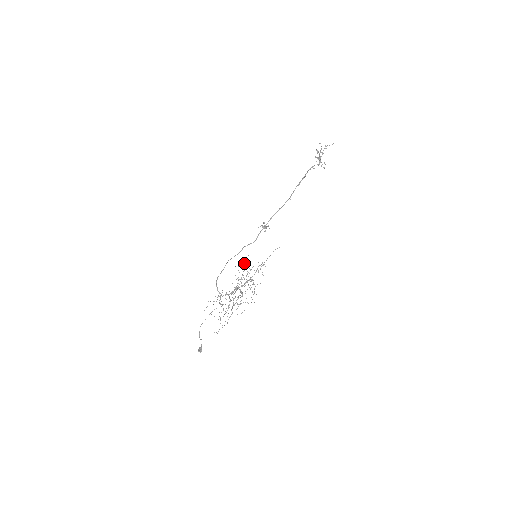
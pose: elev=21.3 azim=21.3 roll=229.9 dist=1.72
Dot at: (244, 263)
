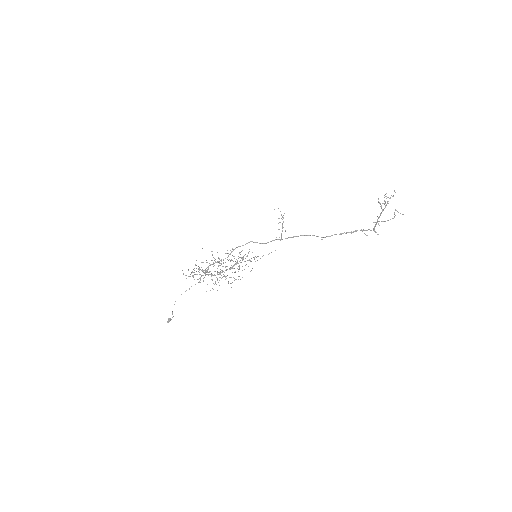
Dot at: (242, 257)
